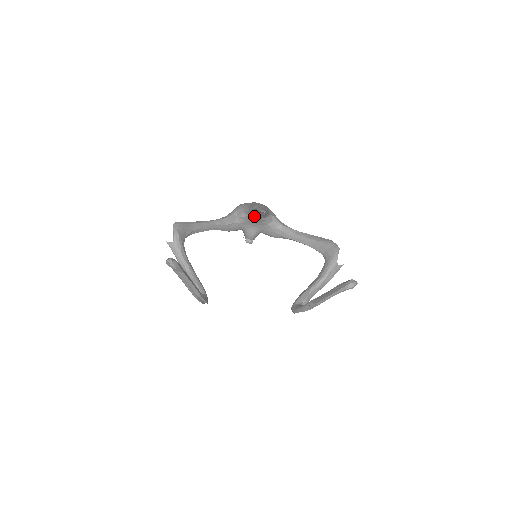
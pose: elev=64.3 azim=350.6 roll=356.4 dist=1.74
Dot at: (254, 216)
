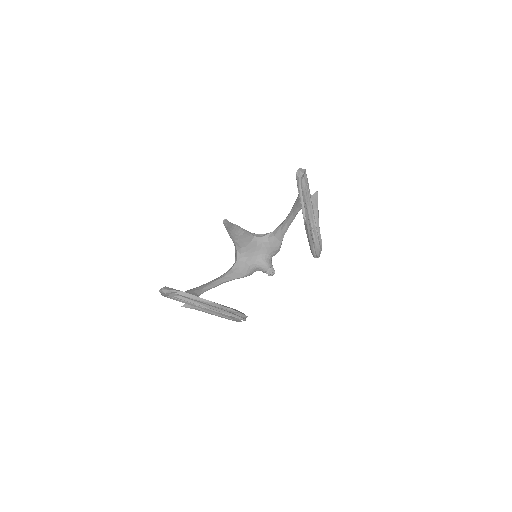
Dot at: (243, 244)
